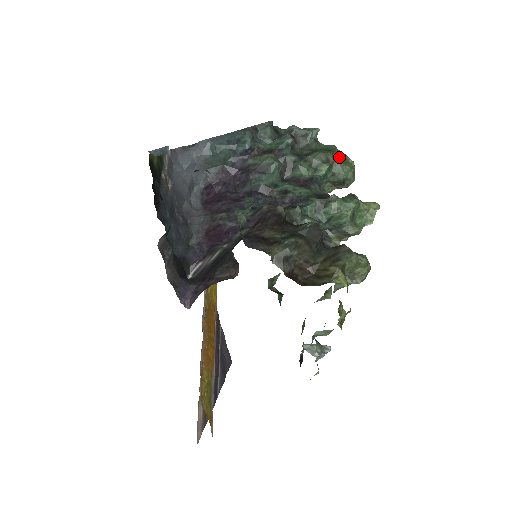
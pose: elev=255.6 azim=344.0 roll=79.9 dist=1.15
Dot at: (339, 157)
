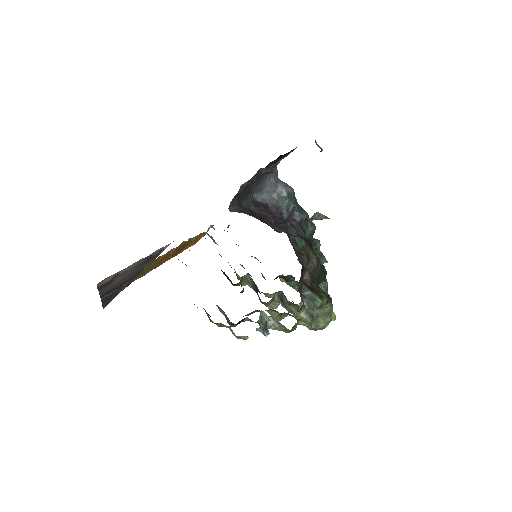
Dot at: occluded
